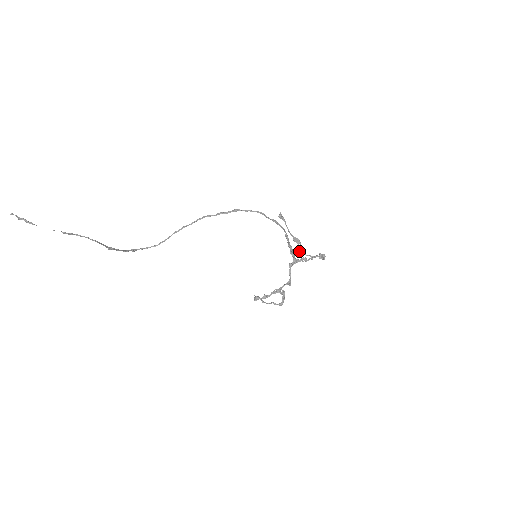
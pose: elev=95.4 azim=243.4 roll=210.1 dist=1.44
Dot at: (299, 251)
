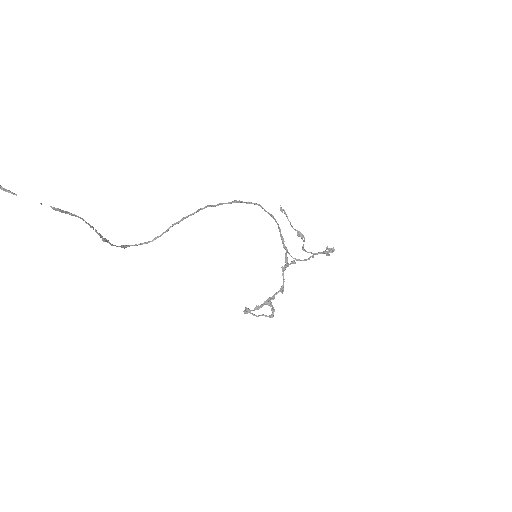
Dot at: (303, 247)
